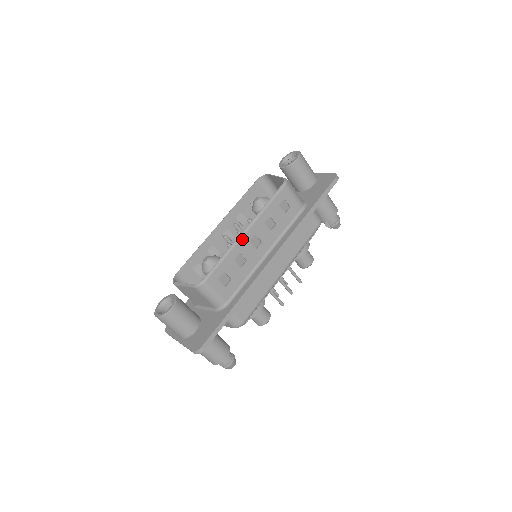
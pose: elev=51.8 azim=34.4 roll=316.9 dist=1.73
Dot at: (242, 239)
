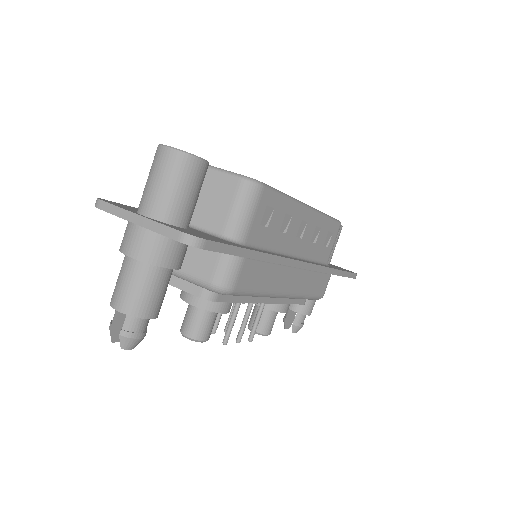
Dot at: (303, 208)
